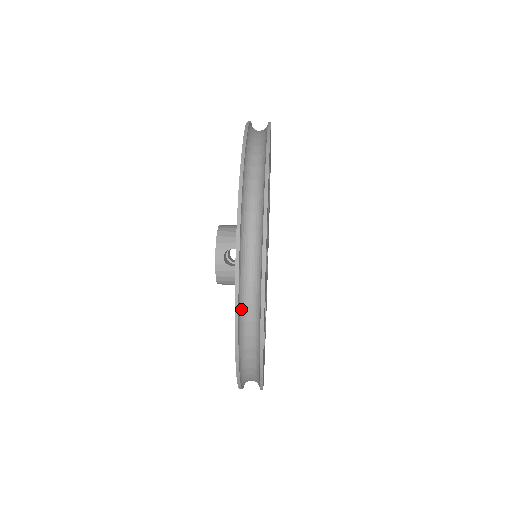
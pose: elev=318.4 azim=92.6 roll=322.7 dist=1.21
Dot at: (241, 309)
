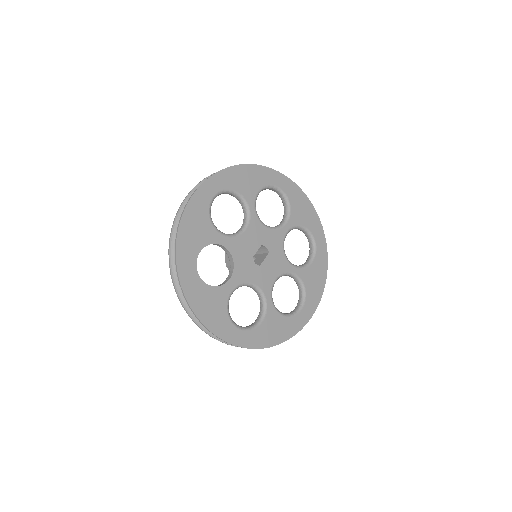
Dot at: occluded
